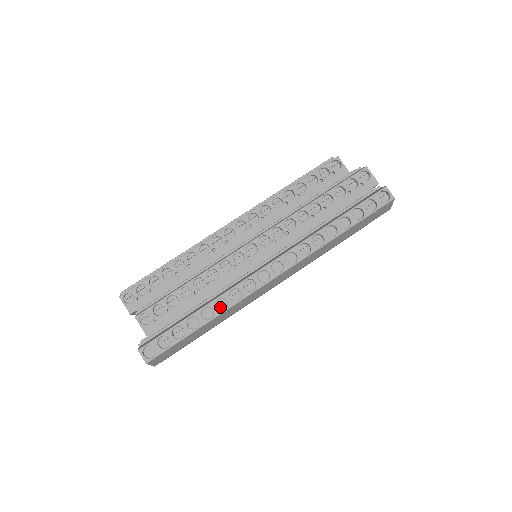
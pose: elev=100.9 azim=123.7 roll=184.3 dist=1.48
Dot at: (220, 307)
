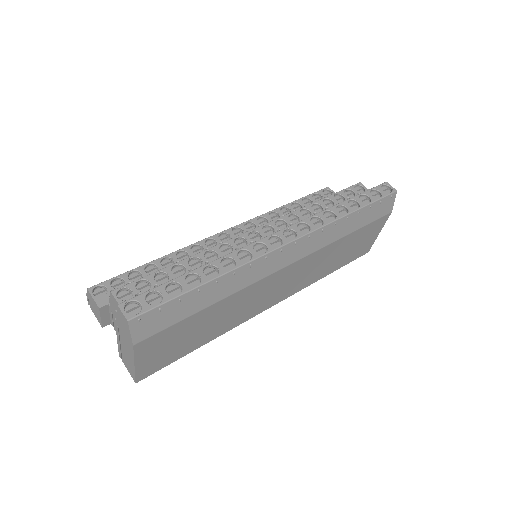
Dot at: (226, 268)
